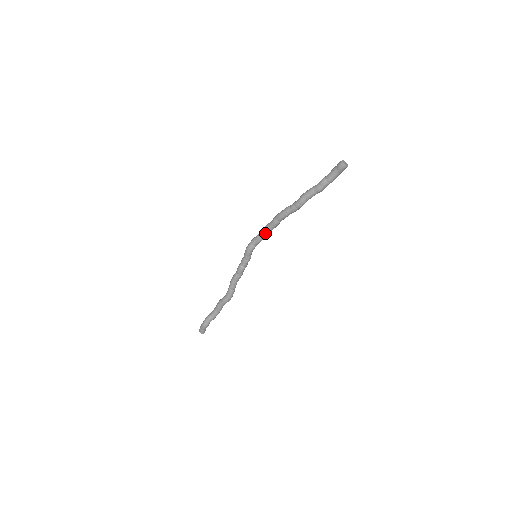
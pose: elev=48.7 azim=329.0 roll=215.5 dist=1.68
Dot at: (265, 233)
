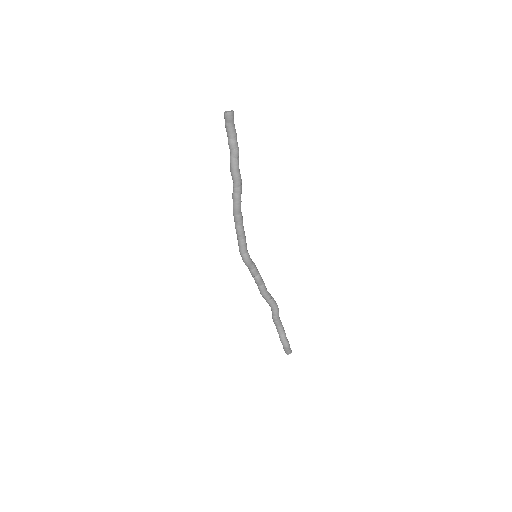
Dot at: (243, 234)
